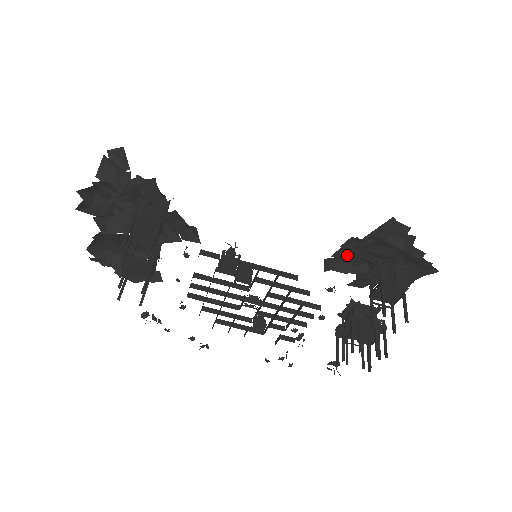
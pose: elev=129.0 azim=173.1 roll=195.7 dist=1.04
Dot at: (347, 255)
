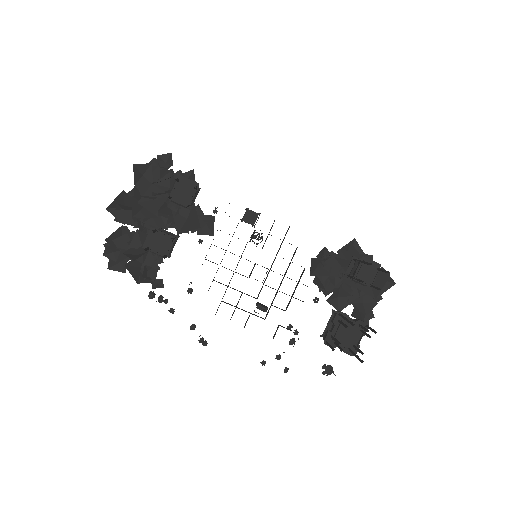
Dot at: (327, 262)
